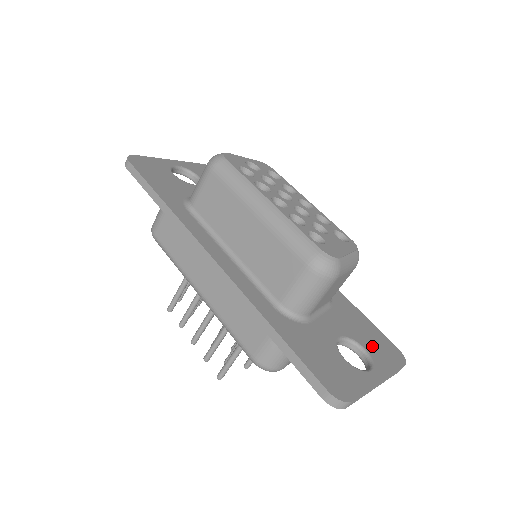
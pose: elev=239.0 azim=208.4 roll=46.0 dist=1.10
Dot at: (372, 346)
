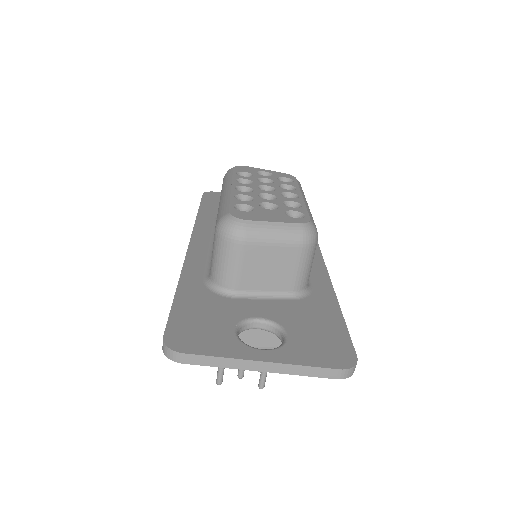
Dot at: (305, 338)
